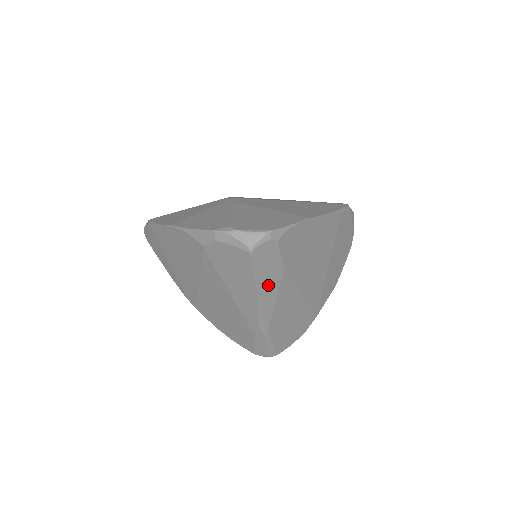
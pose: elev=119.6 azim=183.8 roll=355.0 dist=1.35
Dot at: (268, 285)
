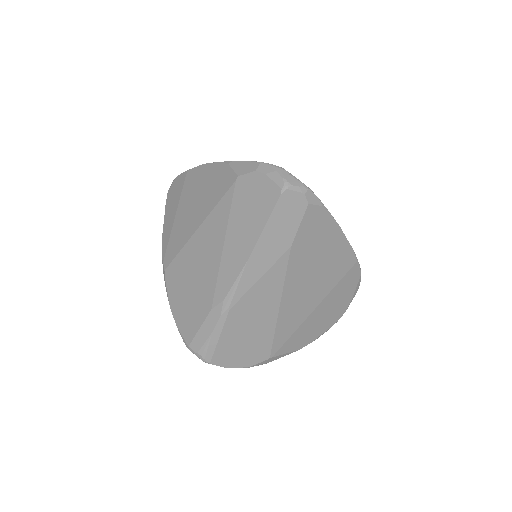
Dot at: (268, 249)
